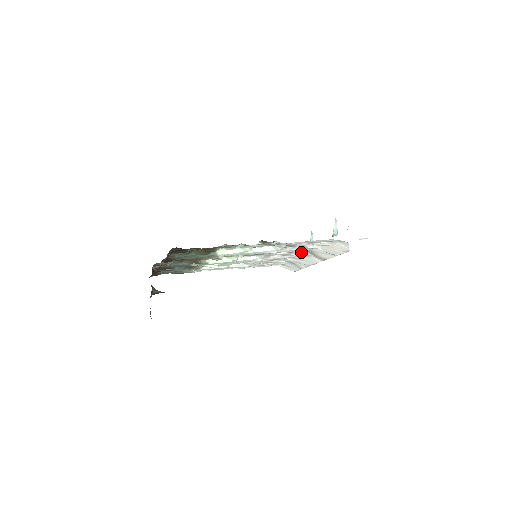
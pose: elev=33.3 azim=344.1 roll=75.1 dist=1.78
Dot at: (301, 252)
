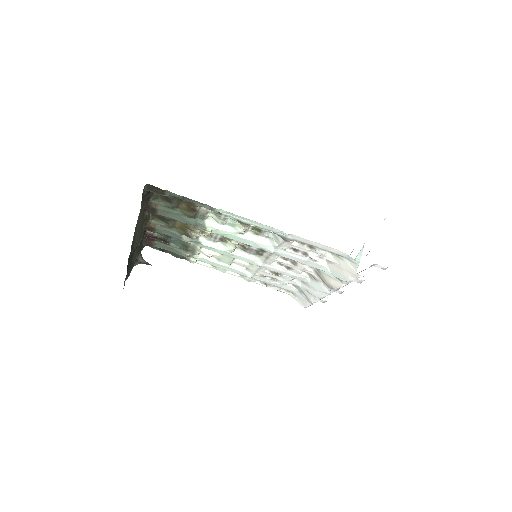
Dot at: (306, 267)
